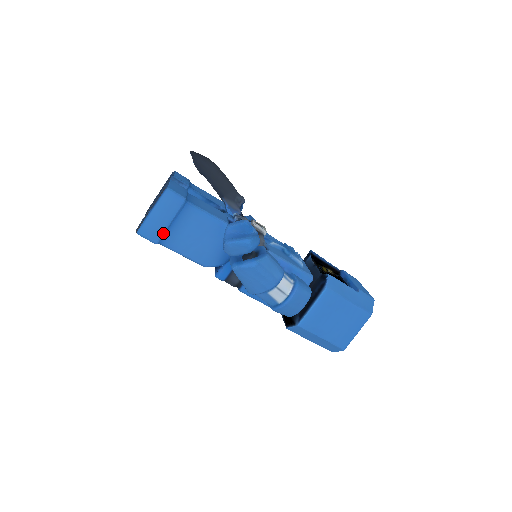
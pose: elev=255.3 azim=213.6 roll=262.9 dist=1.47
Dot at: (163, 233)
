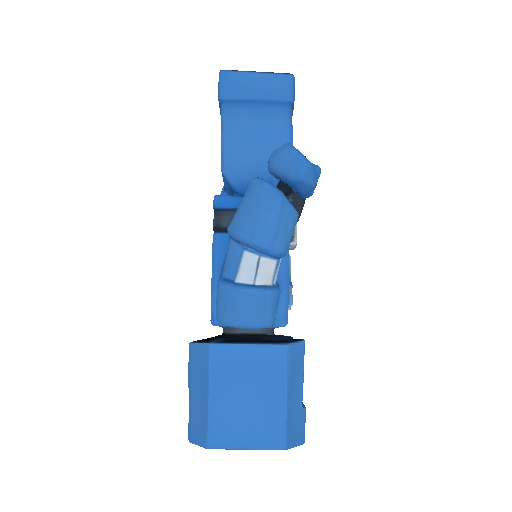
Dot at: (238, 98)
